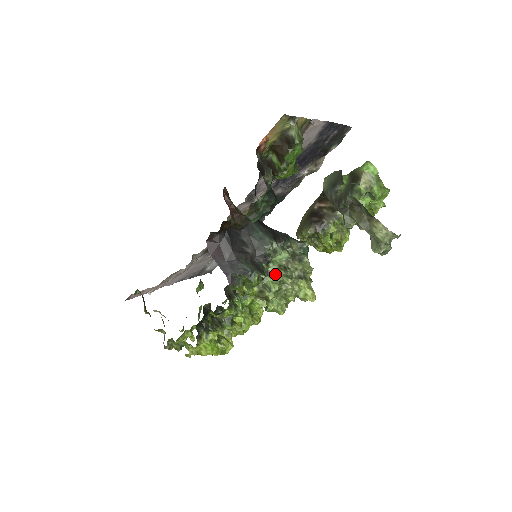
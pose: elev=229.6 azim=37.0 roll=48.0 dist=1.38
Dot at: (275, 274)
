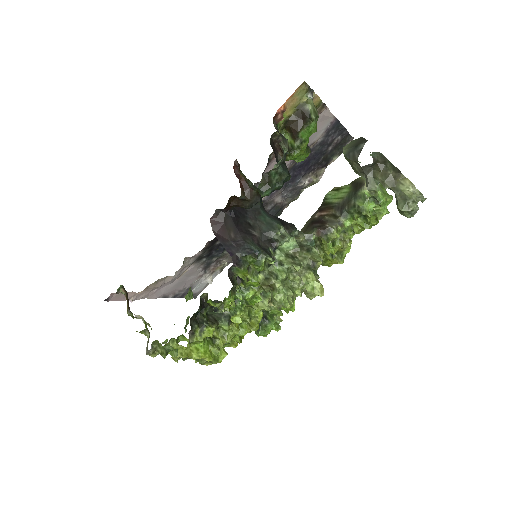
Dot at: (282, 261)
